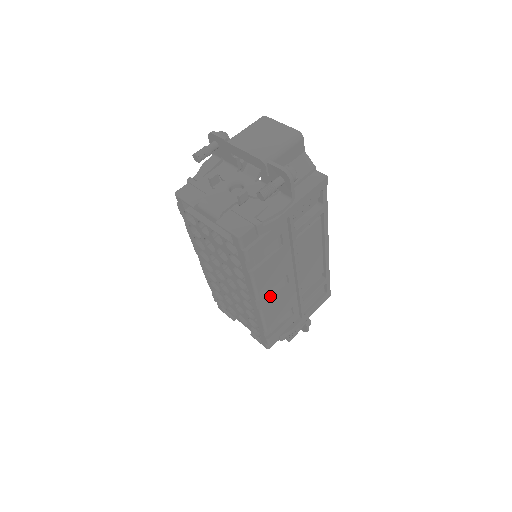
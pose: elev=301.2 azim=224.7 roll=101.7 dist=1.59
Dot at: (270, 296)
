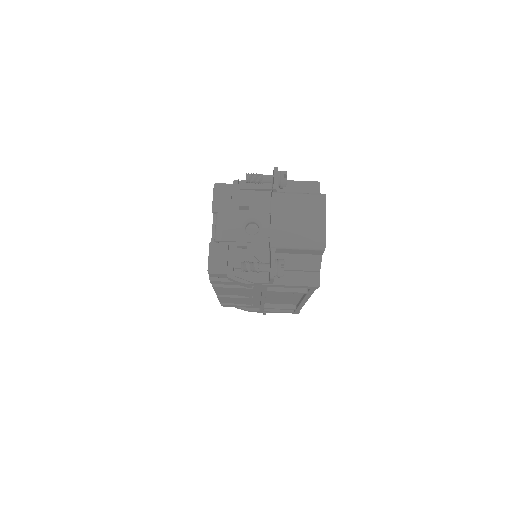
Dot at: occluded
